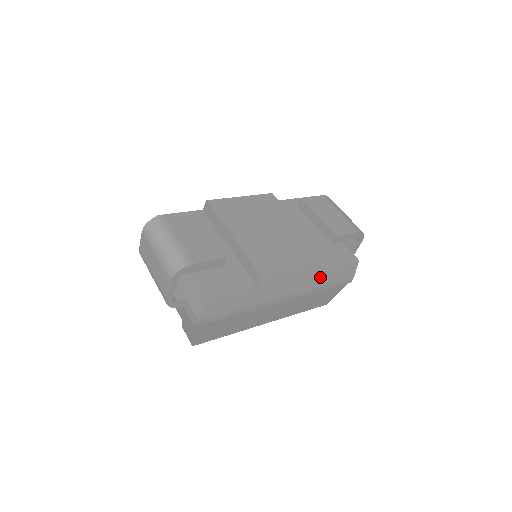
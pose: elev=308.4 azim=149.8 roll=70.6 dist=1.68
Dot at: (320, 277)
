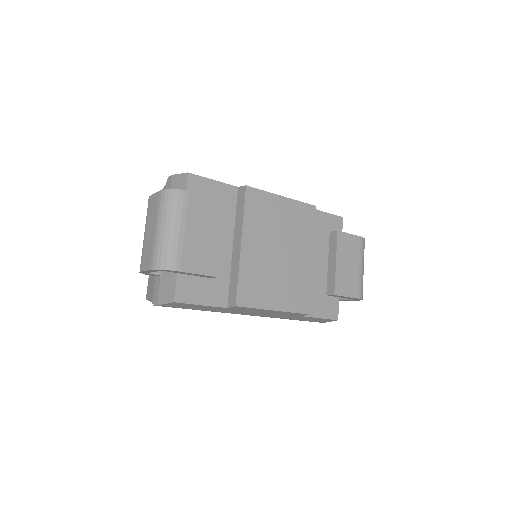
Dot at: (293, 317)
